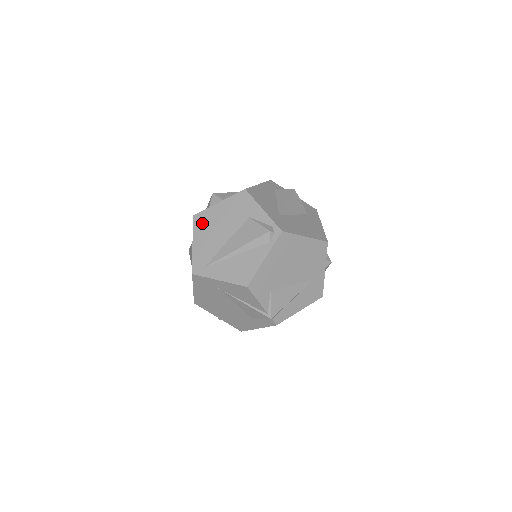
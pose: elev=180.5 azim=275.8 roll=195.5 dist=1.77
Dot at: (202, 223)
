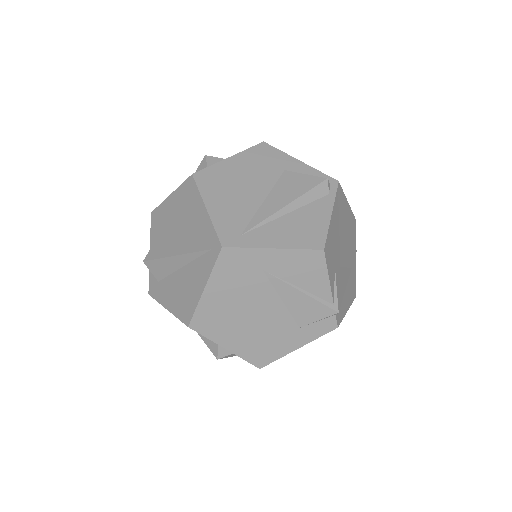
Dot at: (212, 181)
